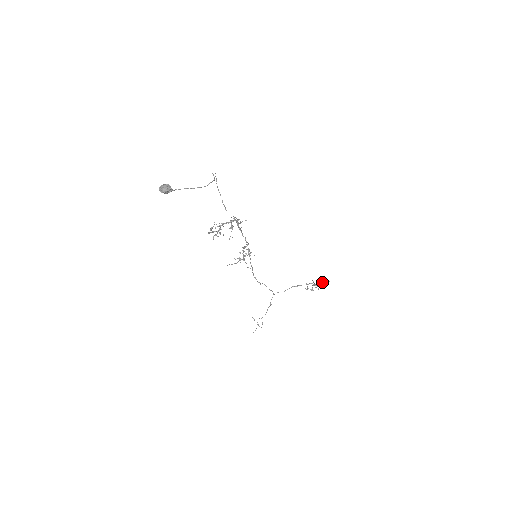
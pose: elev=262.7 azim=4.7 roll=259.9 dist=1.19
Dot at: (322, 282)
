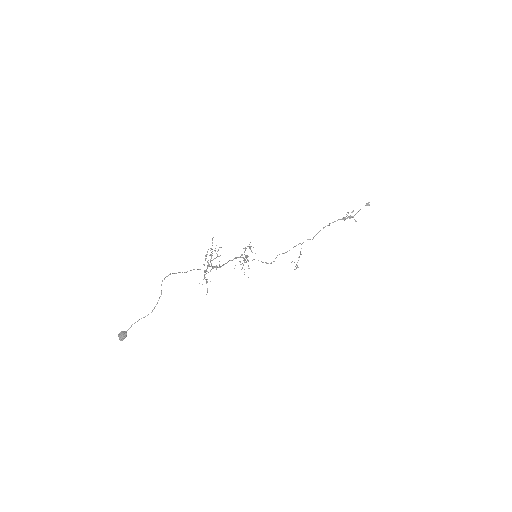
Dot at: occluded
